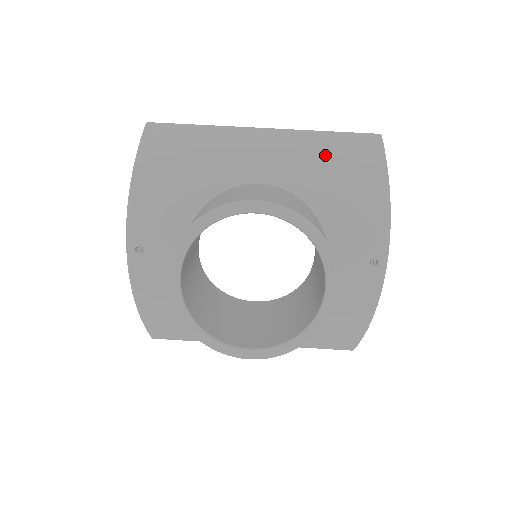
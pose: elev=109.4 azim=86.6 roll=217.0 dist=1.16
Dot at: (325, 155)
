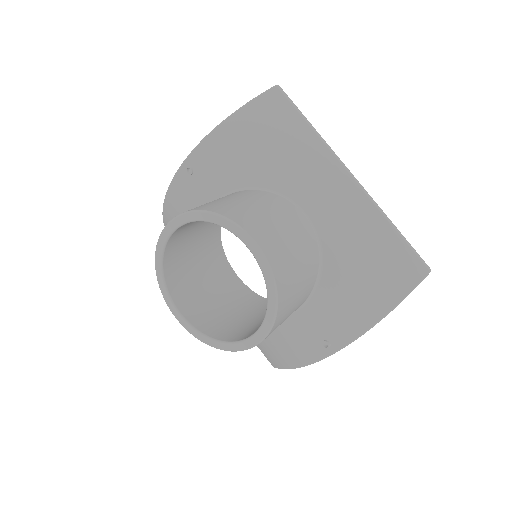
Dot at: (371, 243)
